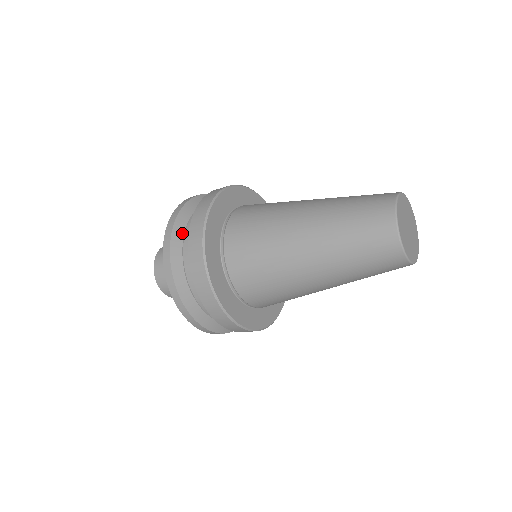
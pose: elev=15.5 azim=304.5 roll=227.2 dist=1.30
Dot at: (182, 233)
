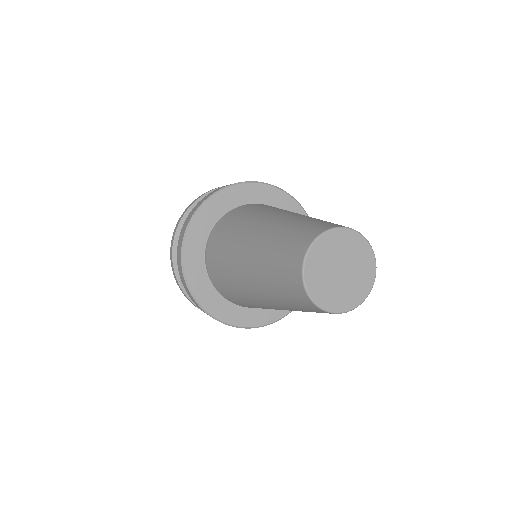
Dot at: occluded
